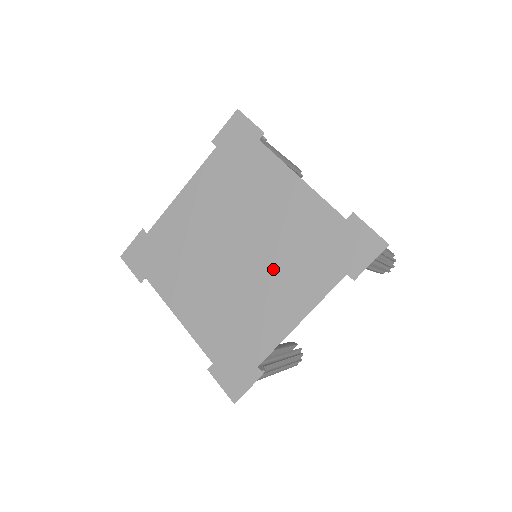
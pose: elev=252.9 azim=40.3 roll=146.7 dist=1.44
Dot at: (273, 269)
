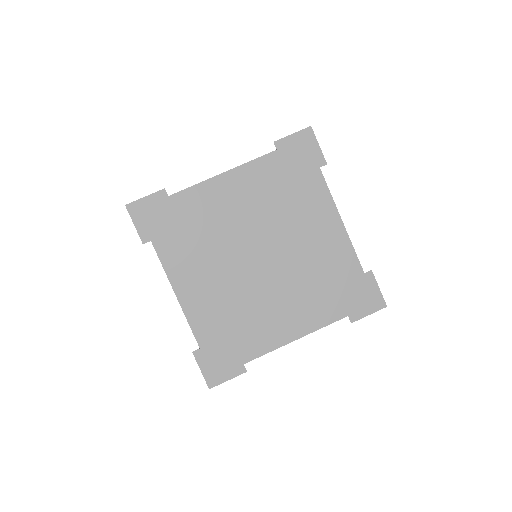
Dot at: (289, 287)
